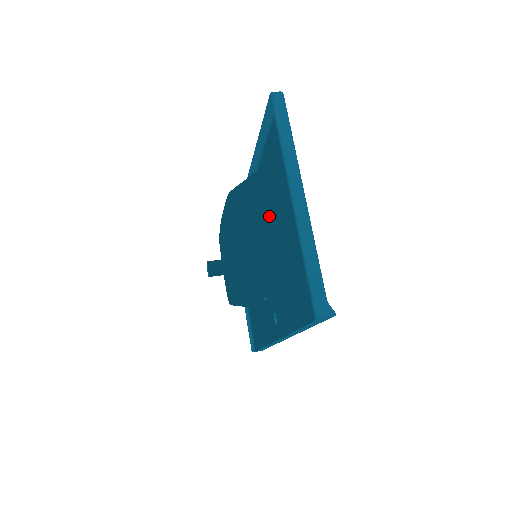
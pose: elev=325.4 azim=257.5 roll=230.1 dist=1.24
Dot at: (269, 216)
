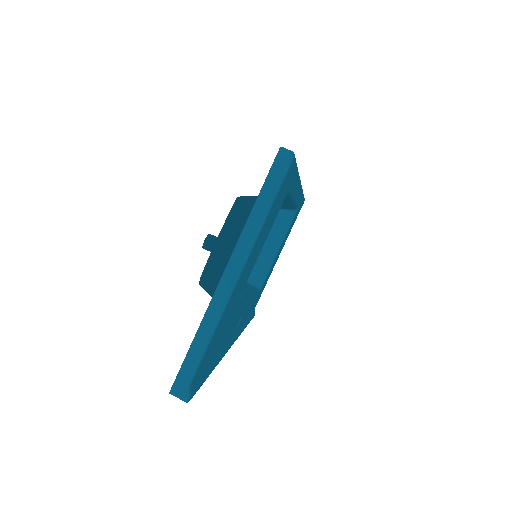
Dot at: occluded
